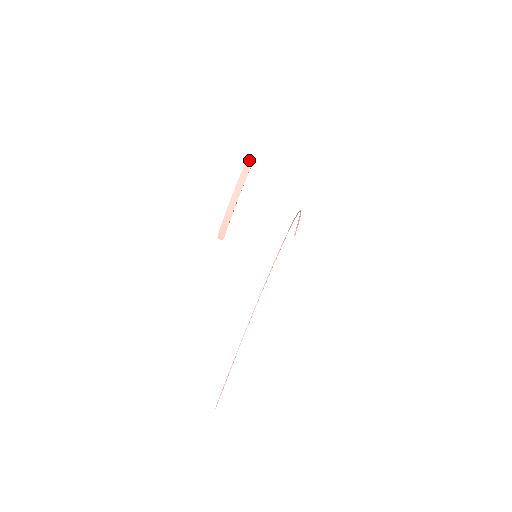
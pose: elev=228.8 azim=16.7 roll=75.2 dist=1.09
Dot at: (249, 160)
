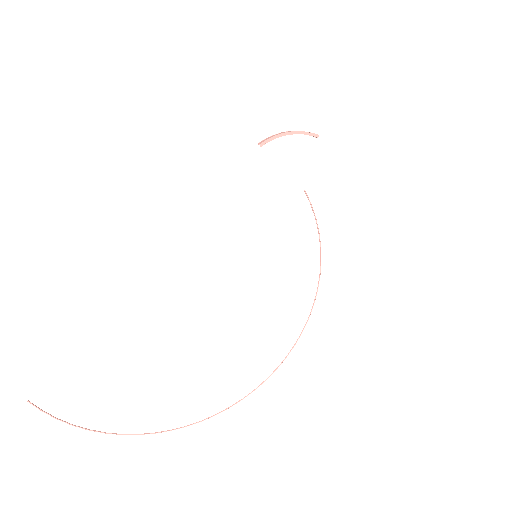
Dot at: (316, 134)
